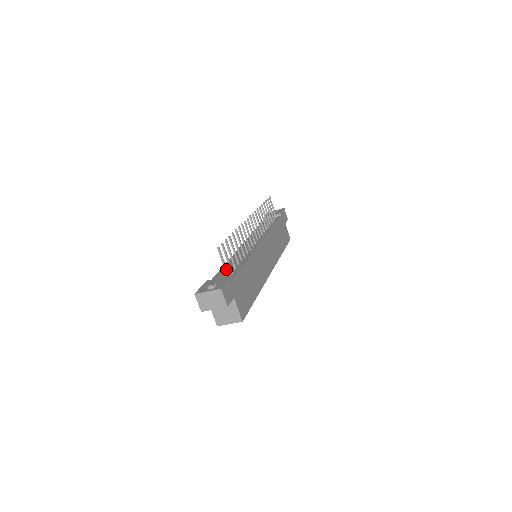
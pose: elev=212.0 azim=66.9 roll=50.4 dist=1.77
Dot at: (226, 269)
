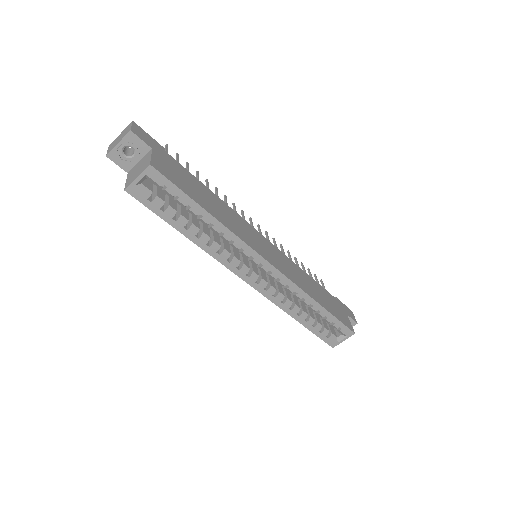
Dot at: occluded
